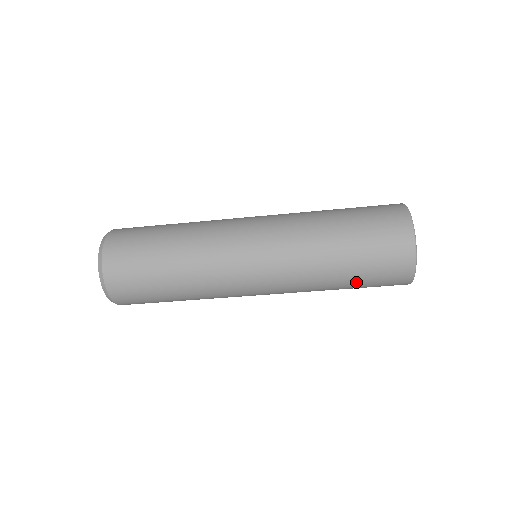
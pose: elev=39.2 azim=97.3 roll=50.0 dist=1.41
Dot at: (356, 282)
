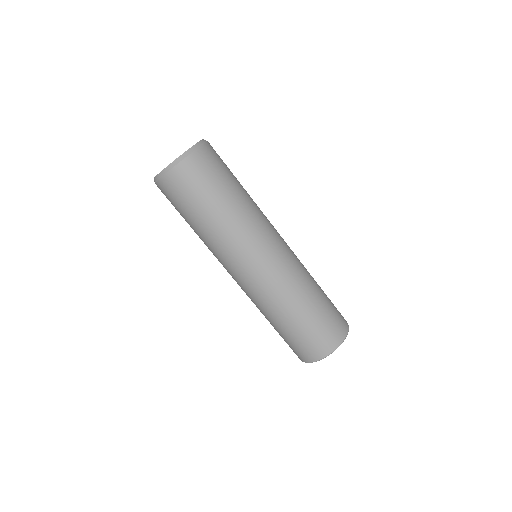
Dot at: (310, 319)
